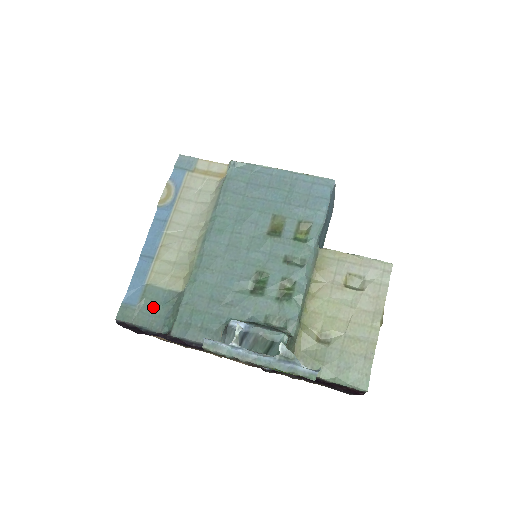
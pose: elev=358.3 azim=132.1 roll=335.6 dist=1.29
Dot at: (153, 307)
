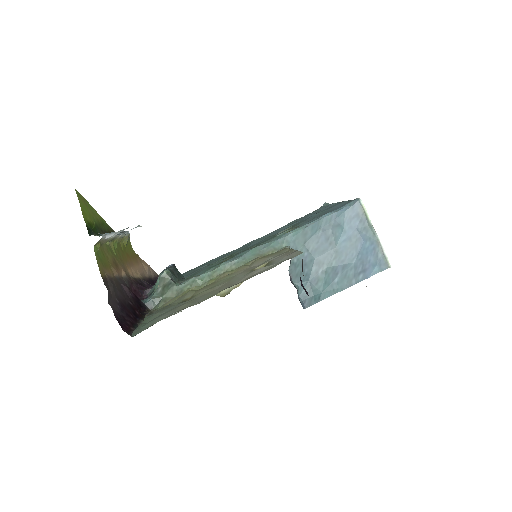
Dot at: occluded
